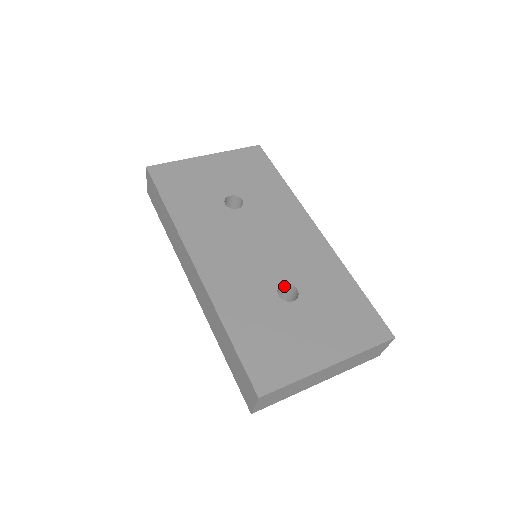
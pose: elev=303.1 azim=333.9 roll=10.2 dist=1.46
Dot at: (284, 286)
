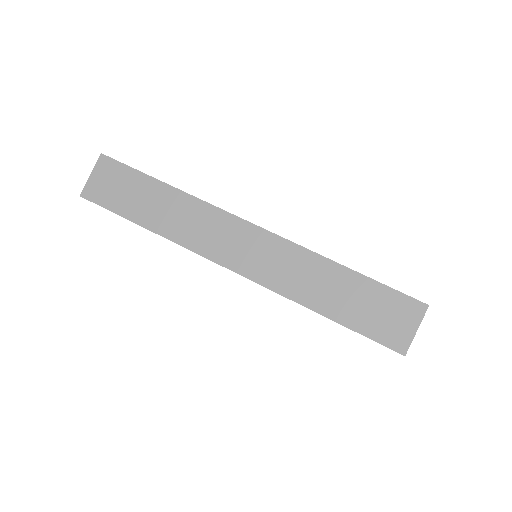
Dot at: occluded
